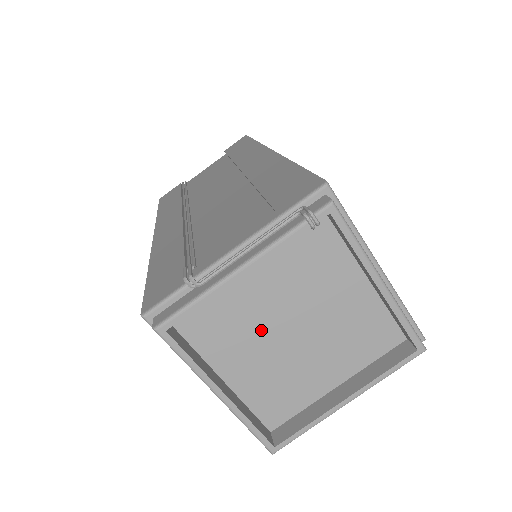
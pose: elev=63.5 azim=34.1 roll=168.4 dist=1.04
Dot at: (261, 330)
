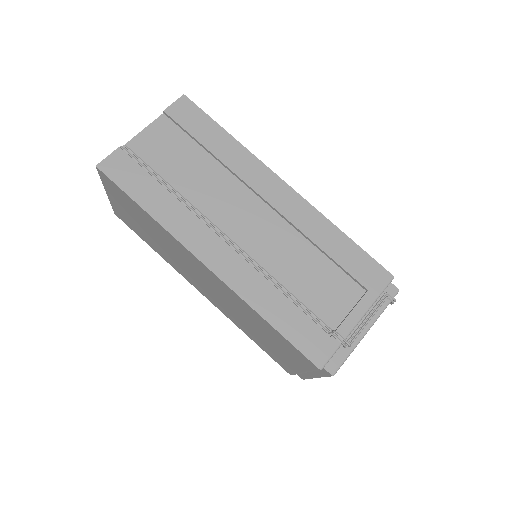
Dot at: occluded
